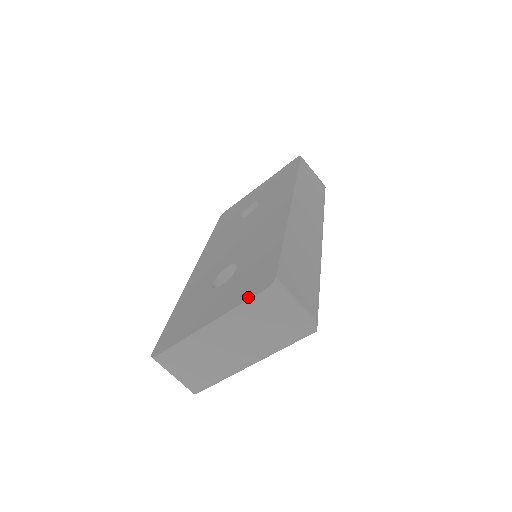
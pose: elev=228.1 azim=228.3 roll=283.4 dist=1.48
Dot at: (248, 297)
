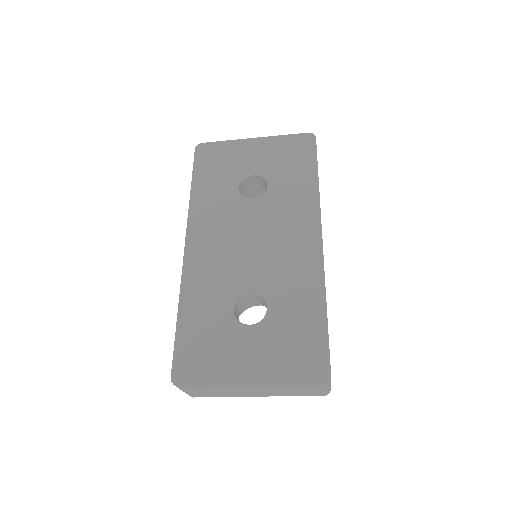
Dot at: (300, 381)
